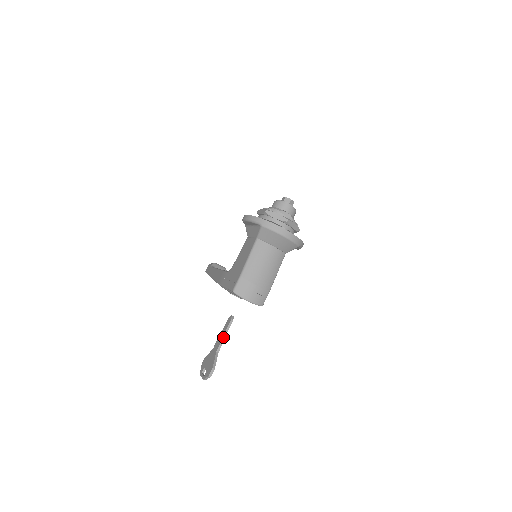
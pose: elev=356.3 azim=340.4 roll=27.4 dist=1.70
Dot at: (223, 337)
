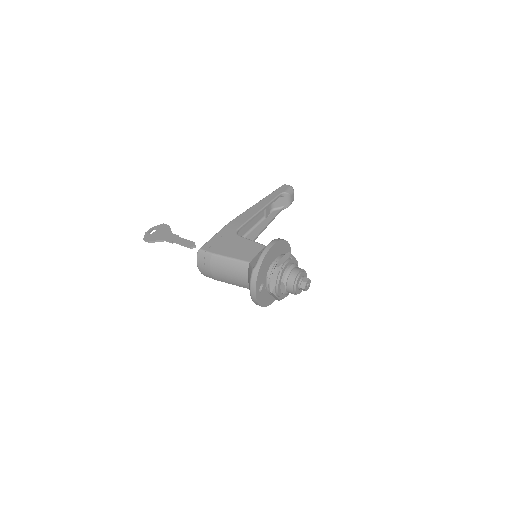
Dot at: (177, 242)
